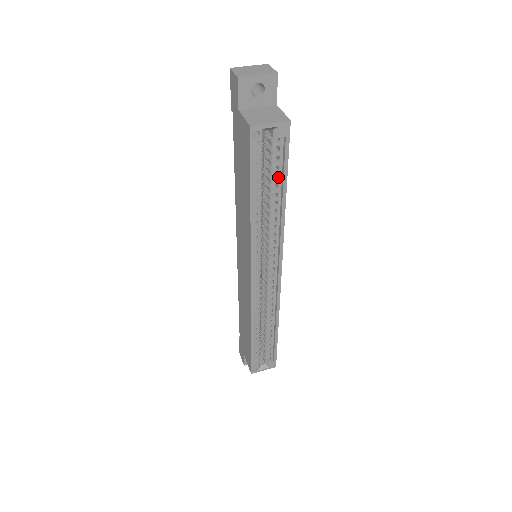
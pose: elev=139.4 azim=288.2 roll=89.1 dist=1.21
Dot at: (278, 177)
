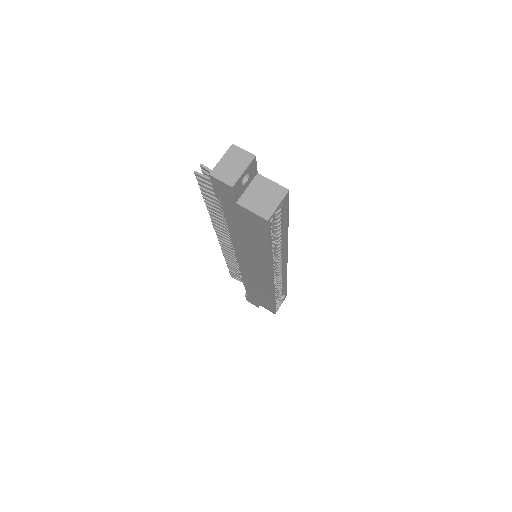
Dot at: (281, 221)
